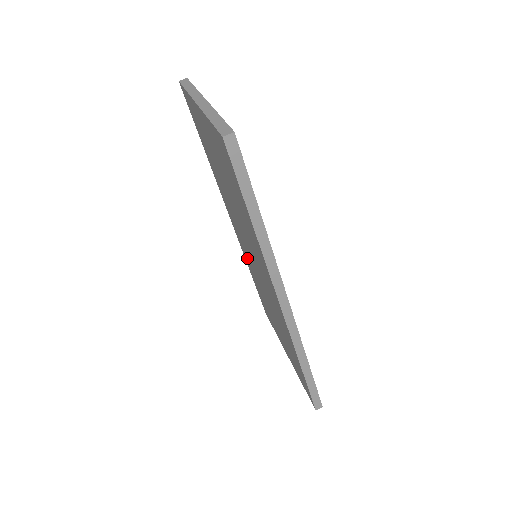
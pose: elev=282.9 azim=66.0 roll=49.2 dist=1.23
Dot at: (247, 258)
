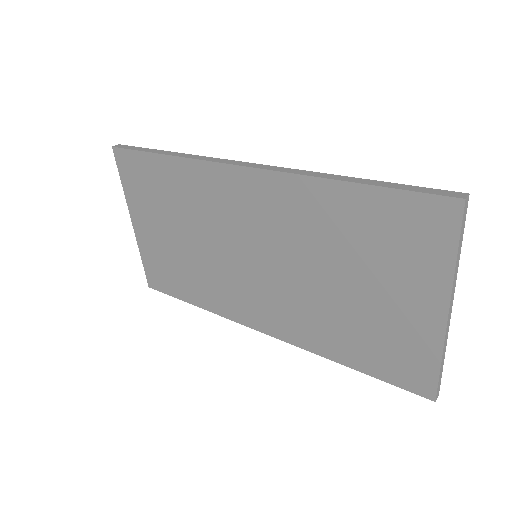
Dot at: (294, 321)
